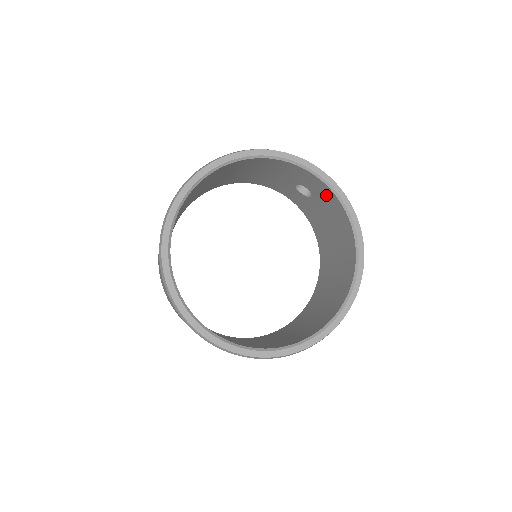
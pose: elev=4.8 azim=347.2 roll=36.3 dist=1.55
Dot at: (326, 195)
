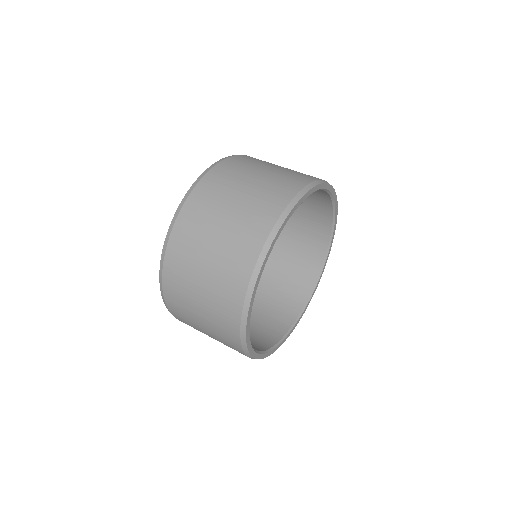
Dot at: (320, 217)
